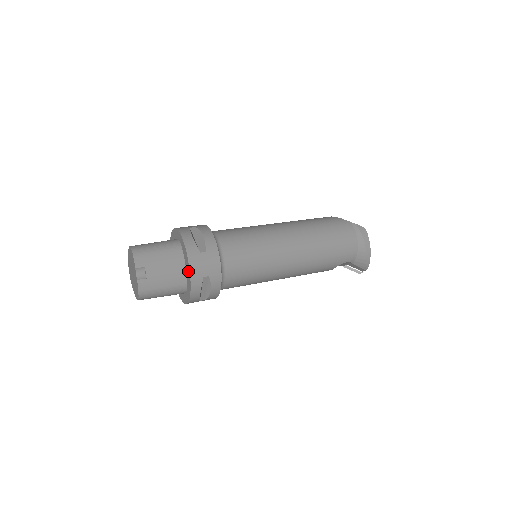
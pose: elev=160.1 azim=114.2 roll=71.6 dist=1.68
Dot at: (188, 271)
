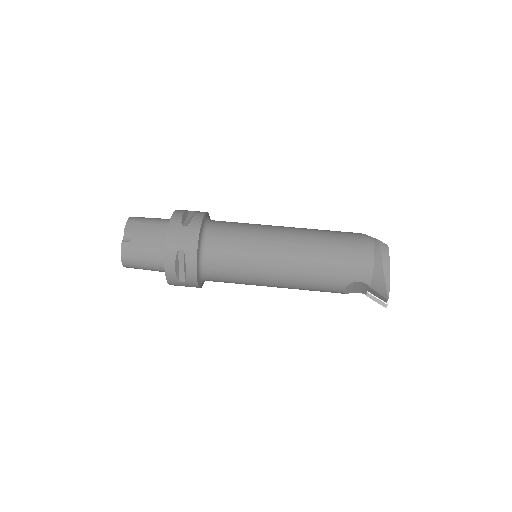
Dot at: (166, 241)
